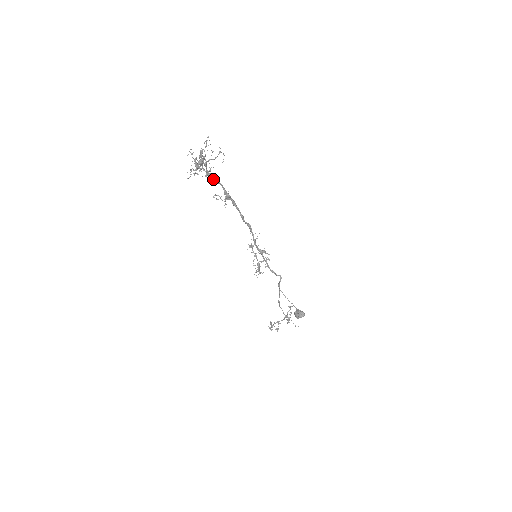
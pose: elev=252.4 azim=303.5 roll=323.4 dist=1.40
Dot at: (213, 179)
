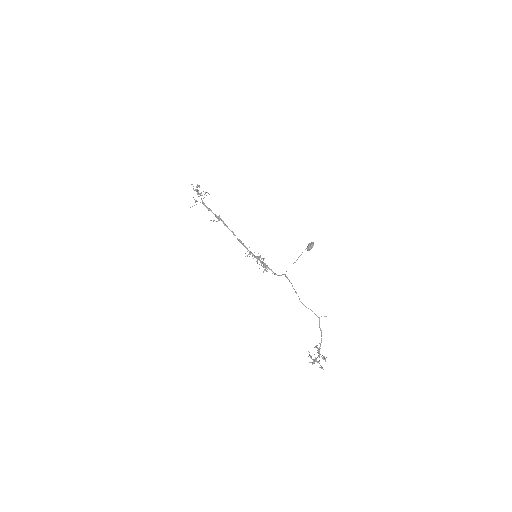
Dot at: (207, 207)
